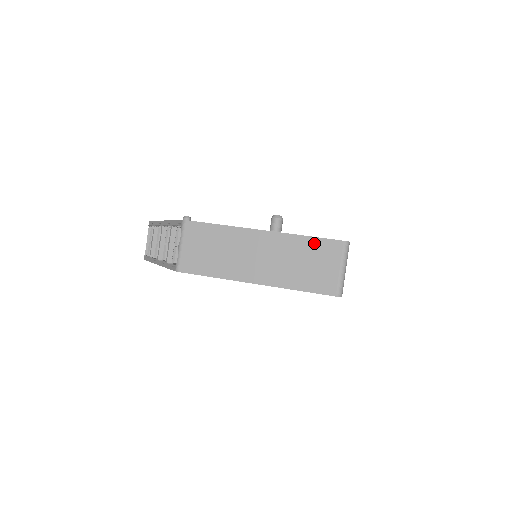
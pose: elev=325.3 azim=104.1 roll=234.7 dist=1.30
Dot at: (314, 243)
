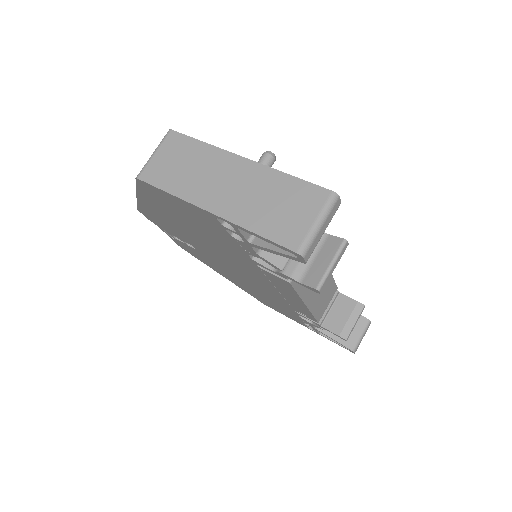
Dot at: (296, 185)
